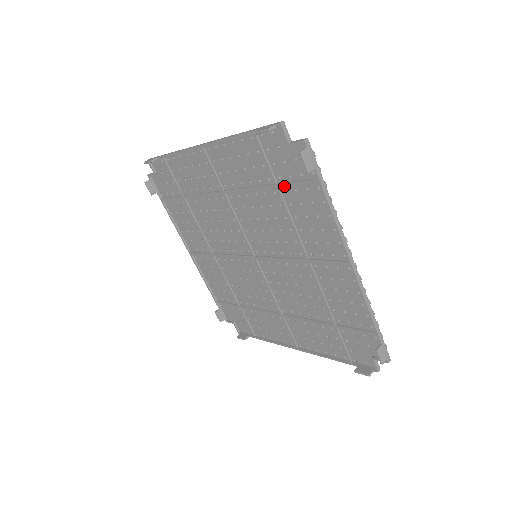
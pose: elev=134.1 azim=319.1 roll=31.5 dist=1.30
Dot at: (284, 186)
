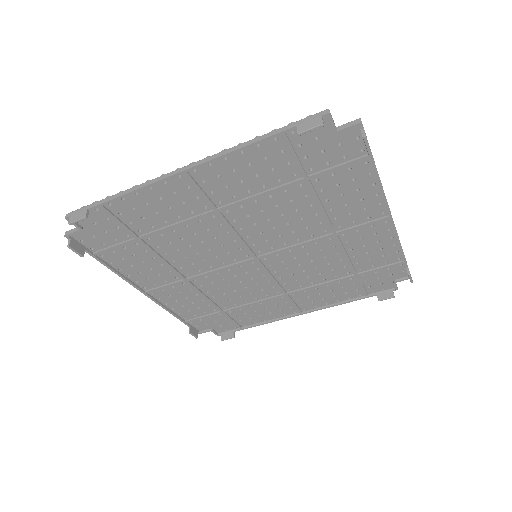
Dot at: (319, 176)
